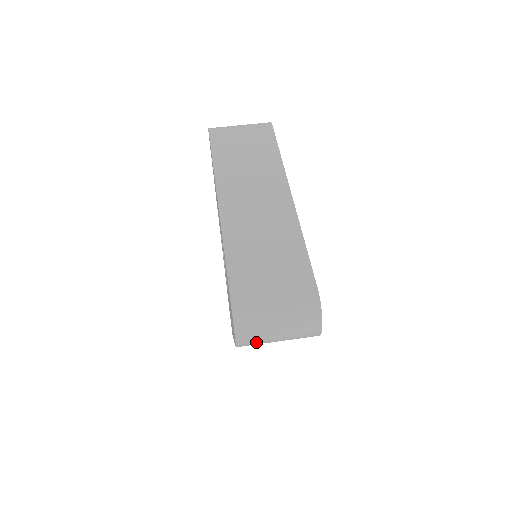
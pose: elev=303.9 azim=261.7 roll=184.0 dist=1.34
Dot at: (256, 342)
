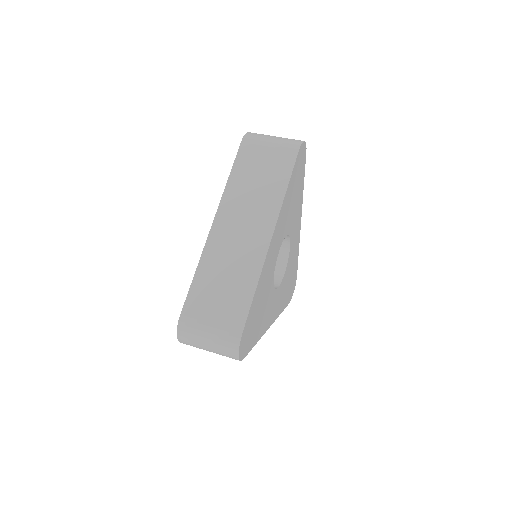
Dot at: occluded
